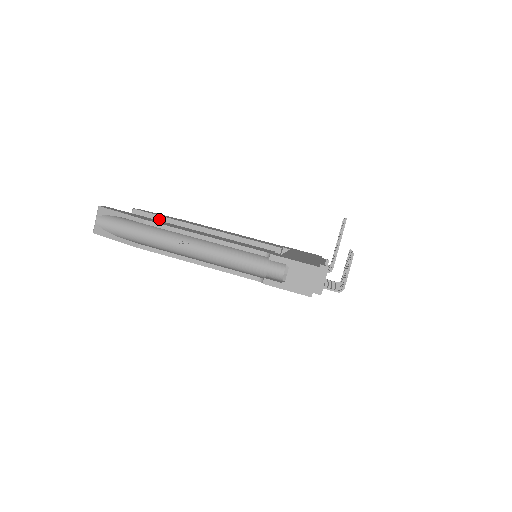
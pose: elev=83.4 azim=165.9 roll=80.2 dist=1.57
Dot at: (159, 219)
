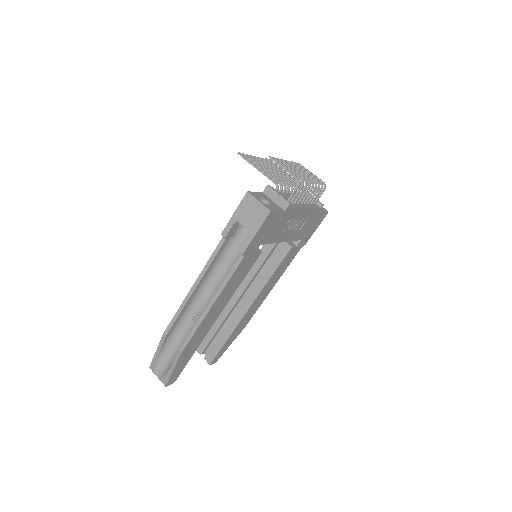
Dot at: (210, 331)
